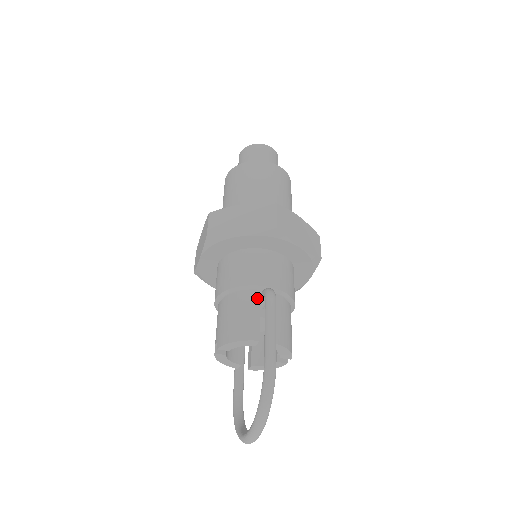
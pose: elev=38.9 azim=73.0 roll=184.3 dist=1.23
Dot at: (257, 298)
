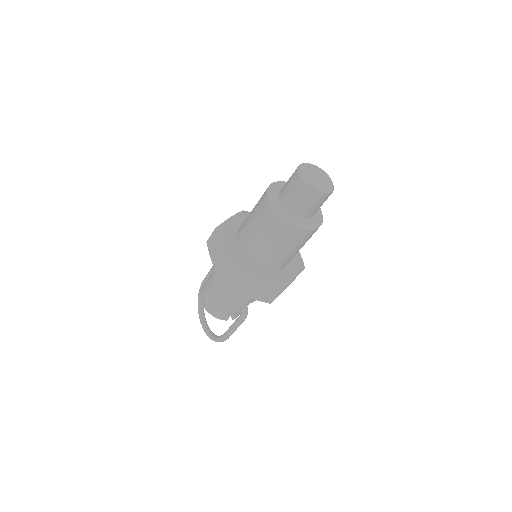
Dot at: (237, 306)
